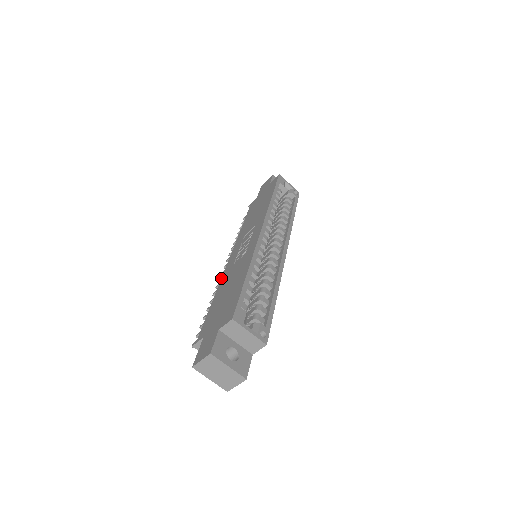
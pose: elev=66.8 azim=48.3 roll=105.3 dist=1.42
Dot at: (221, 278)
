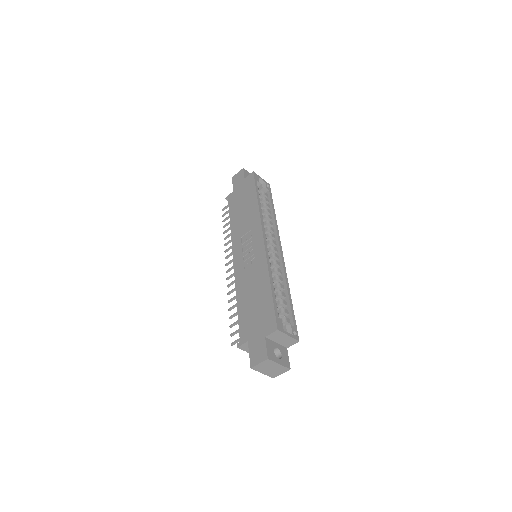
Dot at: (235, 281)
